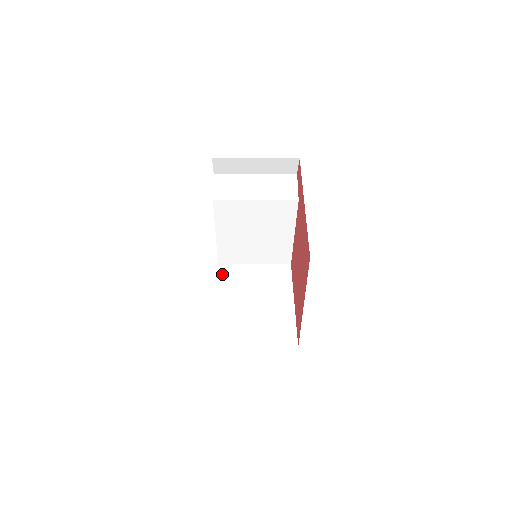
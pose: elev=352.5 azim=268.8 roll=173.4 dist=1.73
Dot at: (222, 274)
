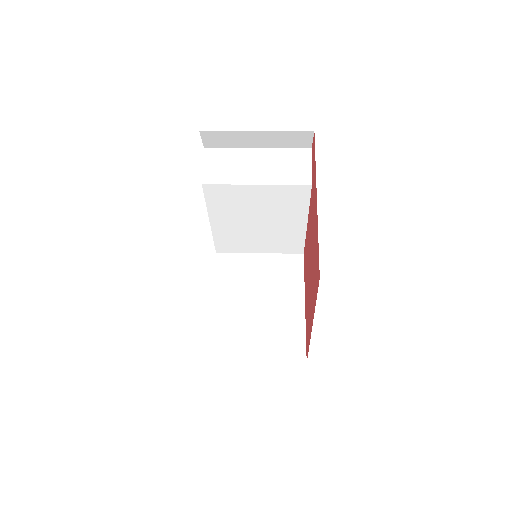
Dot at: (220, 265)
